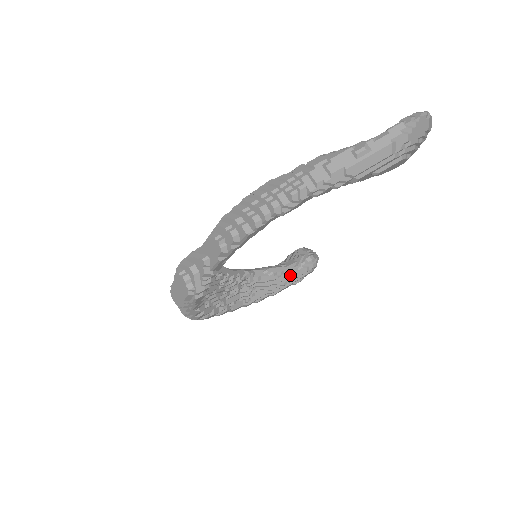
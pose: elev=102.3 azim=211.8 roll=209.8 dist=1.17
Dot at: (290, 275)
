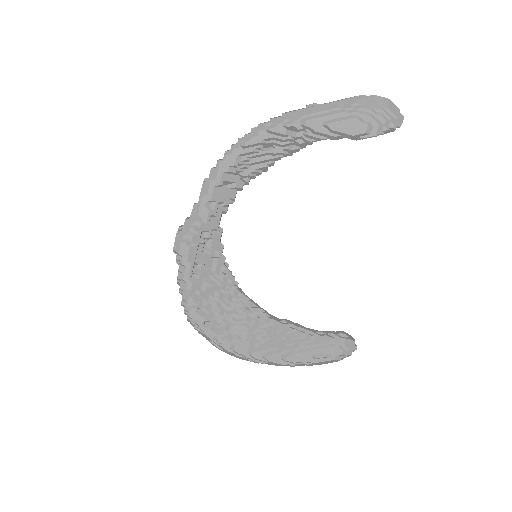
Dot at: (309, 336)
